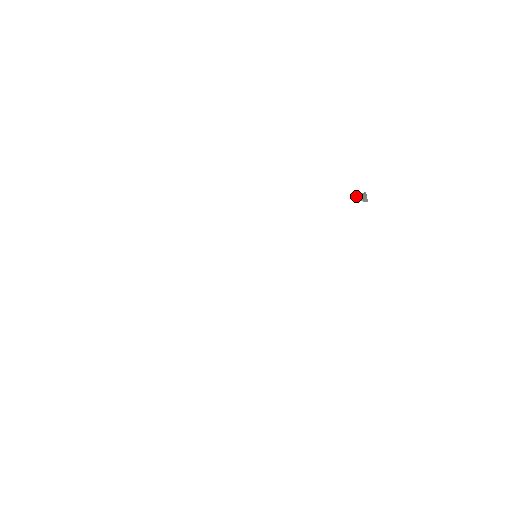
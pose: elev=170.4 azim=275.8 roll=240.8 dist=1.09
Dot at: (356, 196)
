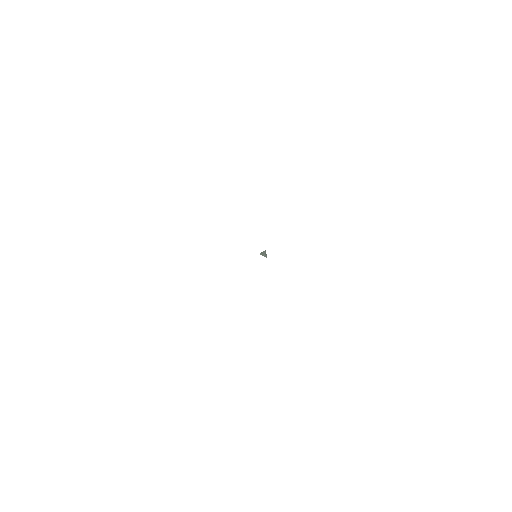
Dot at: (261, 253)
